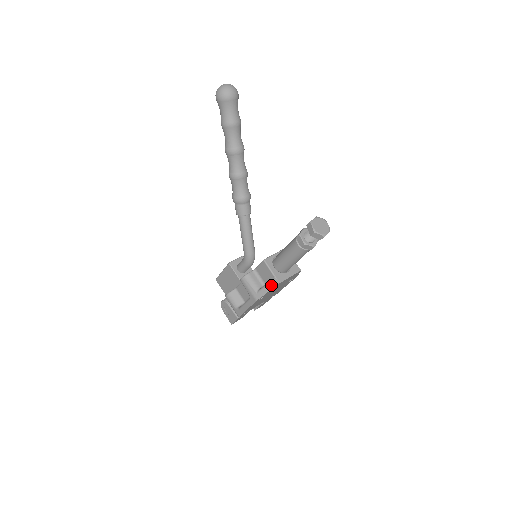
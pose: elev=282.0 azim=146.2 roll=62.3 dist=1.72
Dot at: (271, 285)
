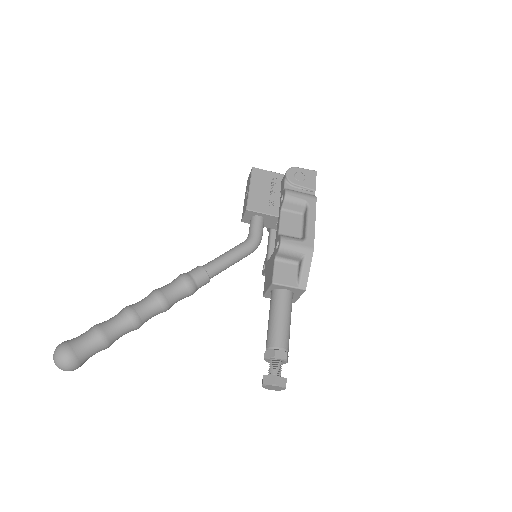
Dot at: occluded
